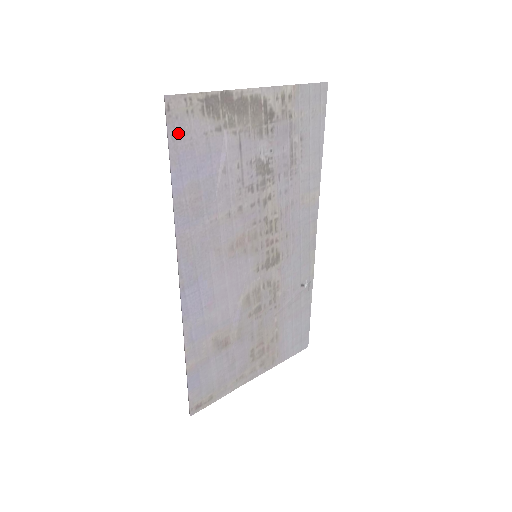
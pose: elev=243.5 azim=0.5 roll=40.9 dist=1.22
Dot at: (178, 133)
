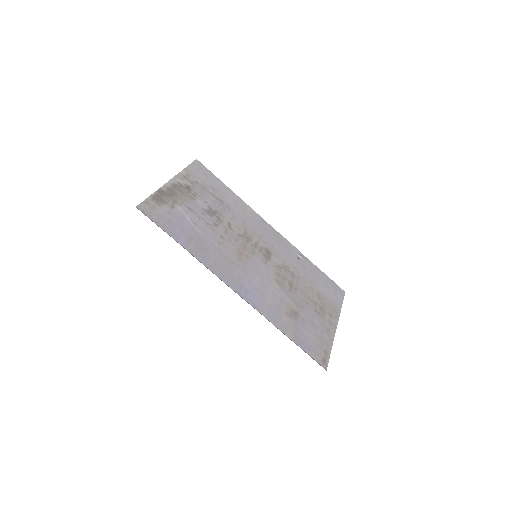
Dot at: (157, 219)
